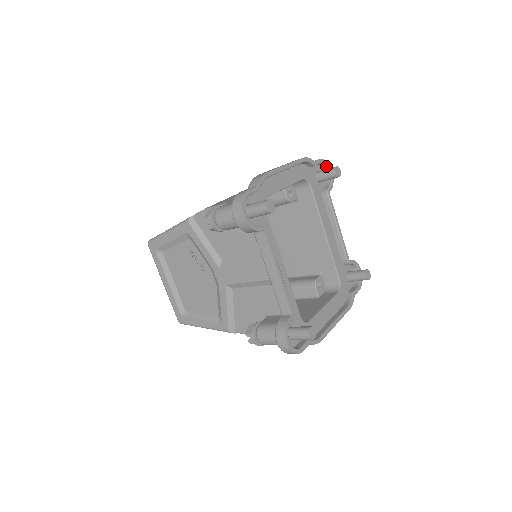
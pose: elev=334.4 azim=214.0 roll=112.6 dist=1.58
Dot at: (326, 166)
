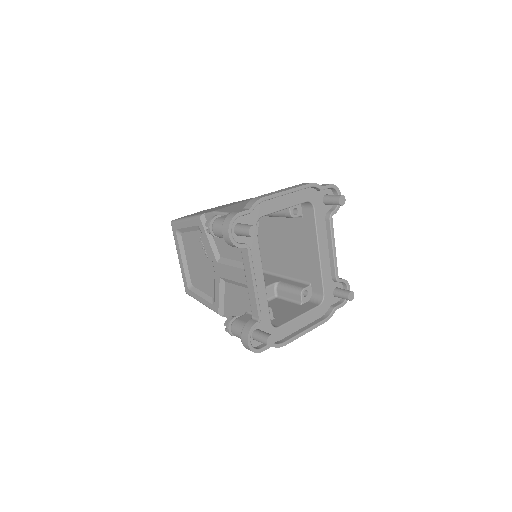
Dot at: (336, 191)
